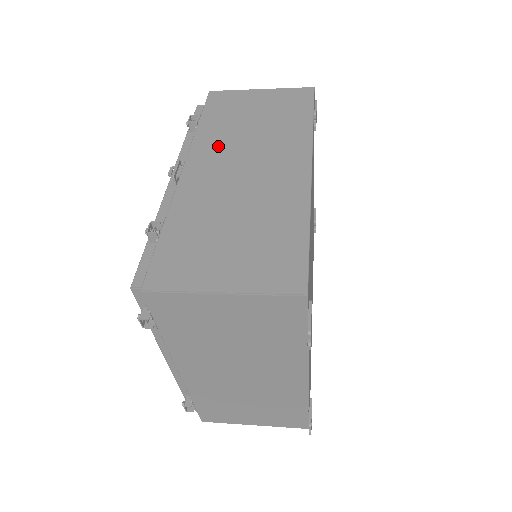
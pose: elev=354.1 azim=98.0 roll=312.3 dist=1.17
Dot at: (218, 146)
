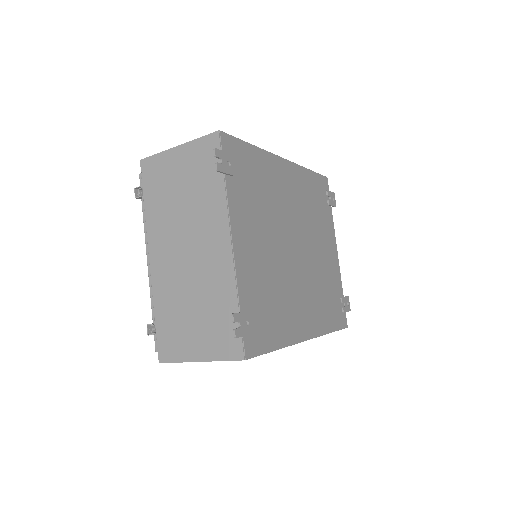
Dot at: occluded
